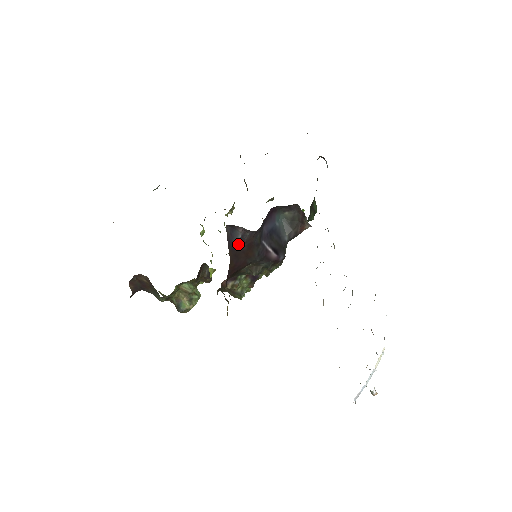
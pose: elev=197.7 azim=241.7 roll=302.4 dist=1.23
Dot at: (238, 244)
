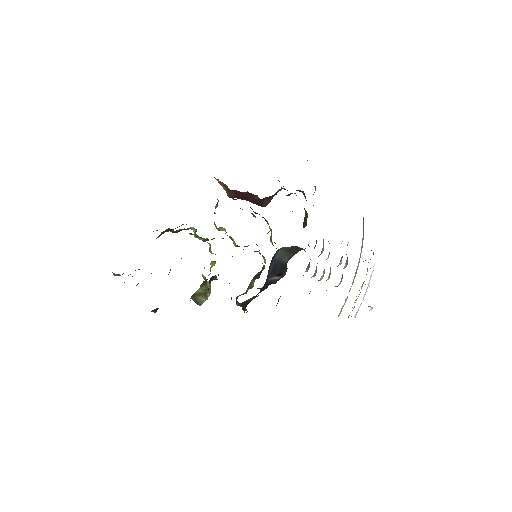
Dot at: (250, 300)
